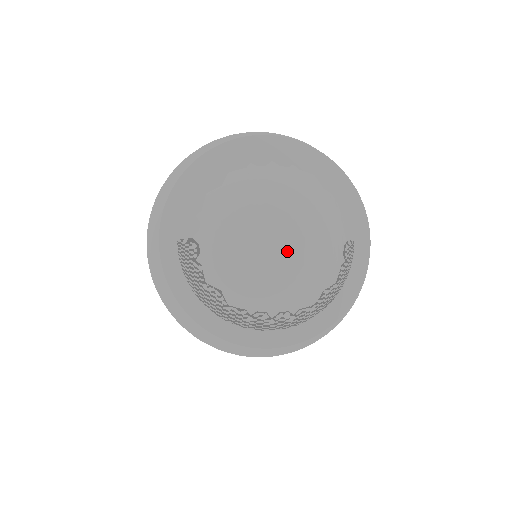
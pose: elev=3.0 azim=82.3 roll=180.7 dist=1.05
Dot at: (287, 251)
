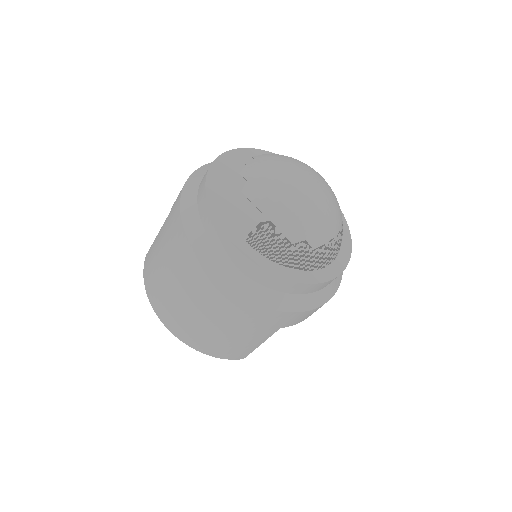
Dot at: (319, 187)
